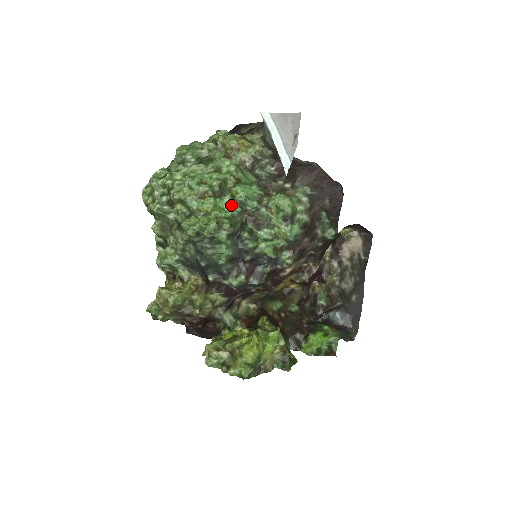
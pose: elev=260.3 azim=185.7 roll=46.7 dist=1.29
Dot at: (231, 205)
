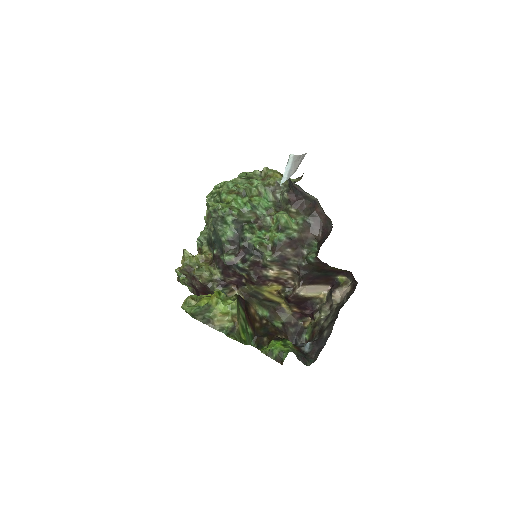
Dot at: (245, 204)
